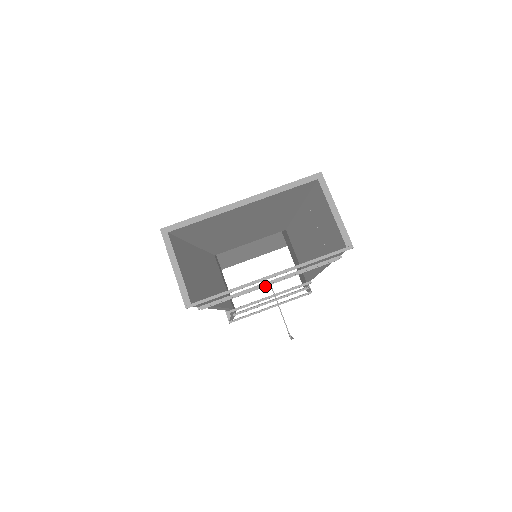
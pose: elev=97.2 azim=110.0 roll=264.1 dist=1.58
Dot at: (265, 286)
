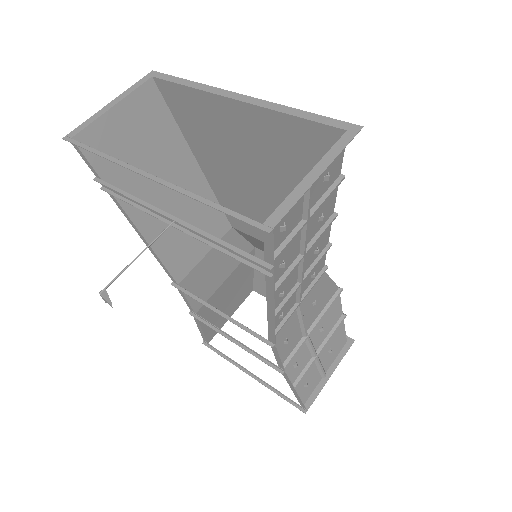
Dot at: (167, 222)
